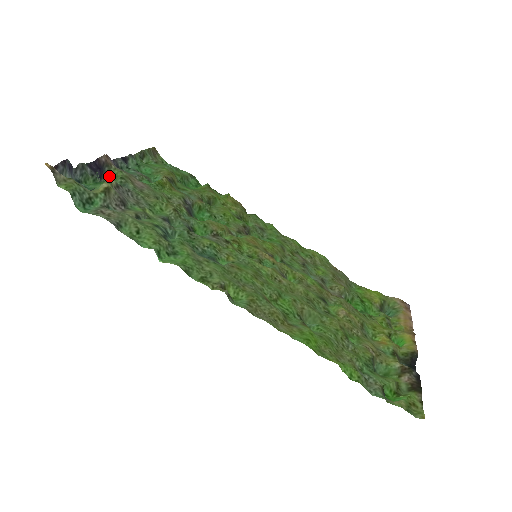
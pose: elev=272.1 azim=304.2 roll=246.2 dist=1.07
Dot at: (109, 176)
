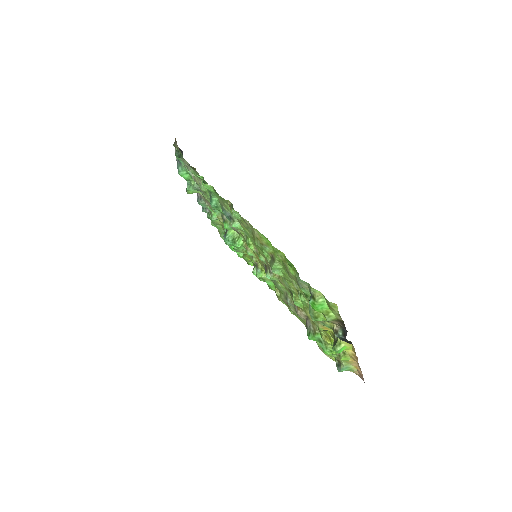
Dot at: occluded
